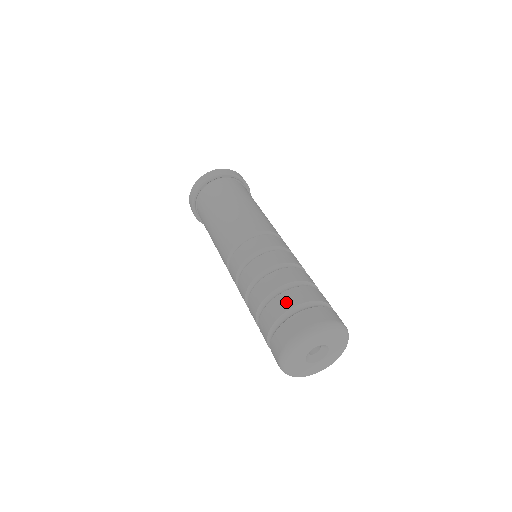
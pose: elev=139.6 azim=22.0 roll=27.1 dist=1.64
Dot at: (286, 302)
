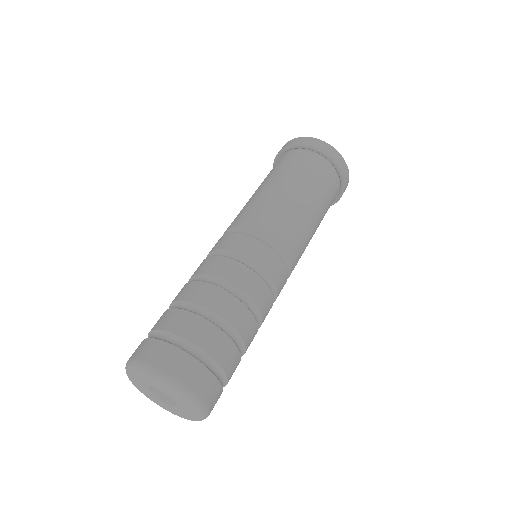
Dot at: (199, 333)
